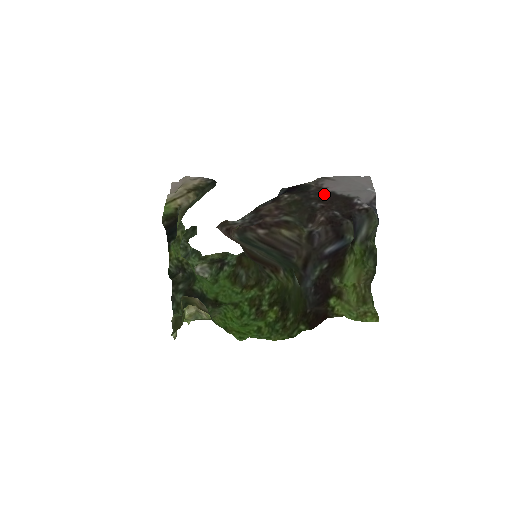
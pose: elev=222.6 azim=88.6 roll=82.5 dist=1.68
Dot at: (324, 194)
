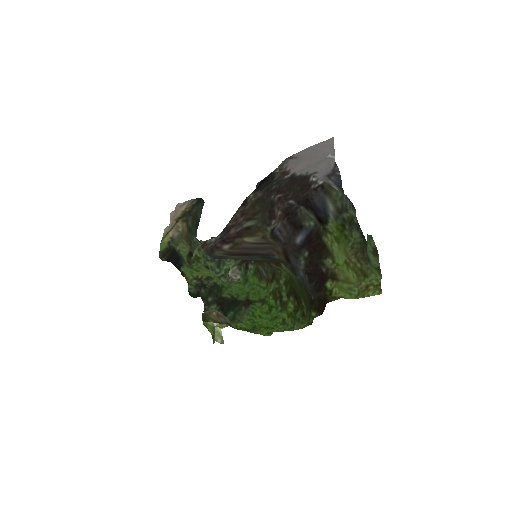
Dot at: (284, 181)
